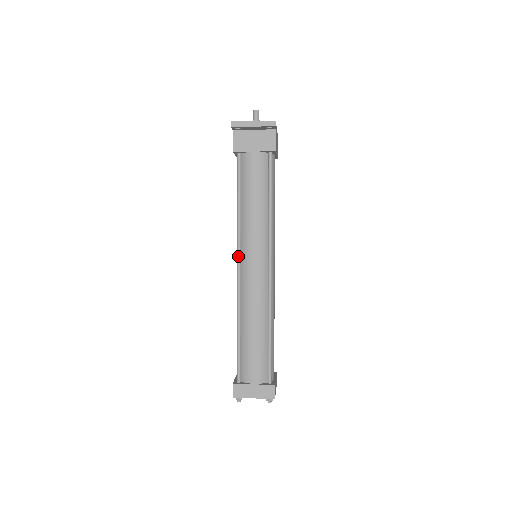
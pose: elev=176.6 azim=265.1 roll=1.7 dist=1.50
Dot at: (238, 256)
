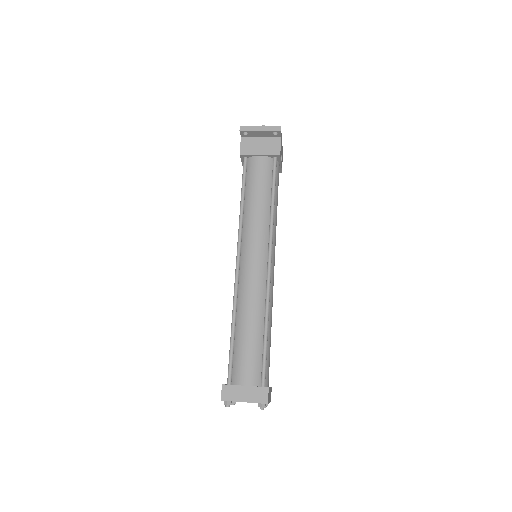
Dot at: (238, 250)
